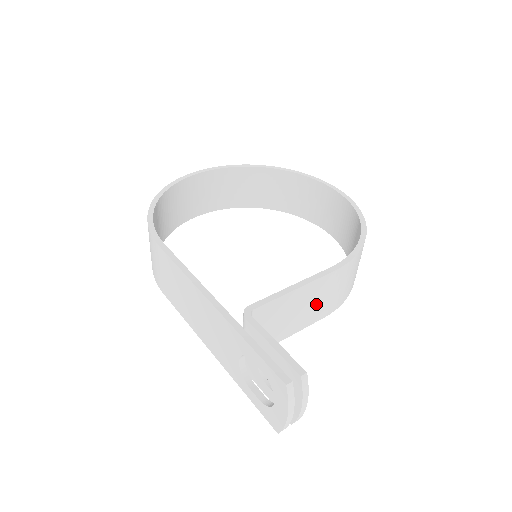
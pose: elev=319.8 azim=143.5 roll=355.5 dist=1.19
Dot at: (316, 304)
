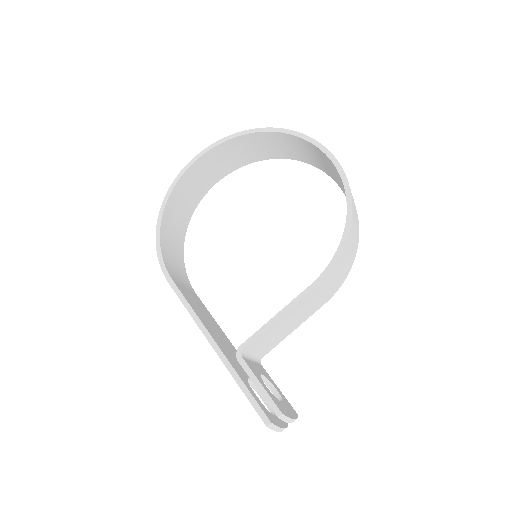
Dot at: (308, 308)
